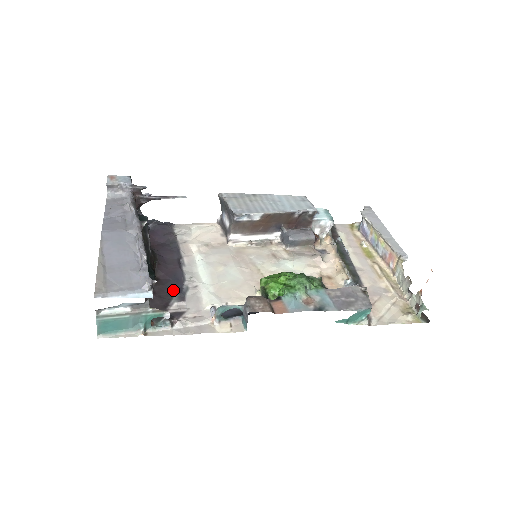
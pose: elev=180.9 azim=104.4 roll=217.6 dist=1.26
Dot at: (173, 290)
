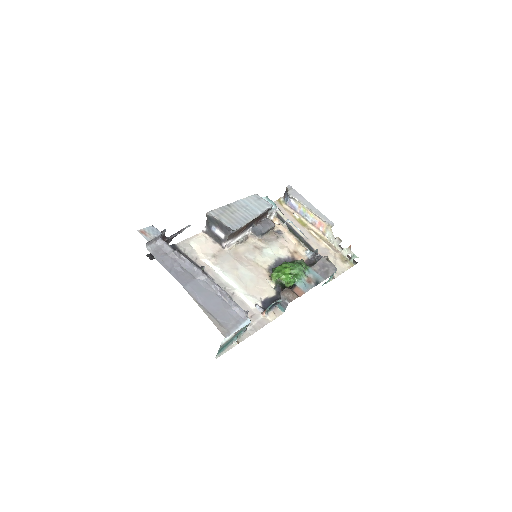
Dot at: occluded
